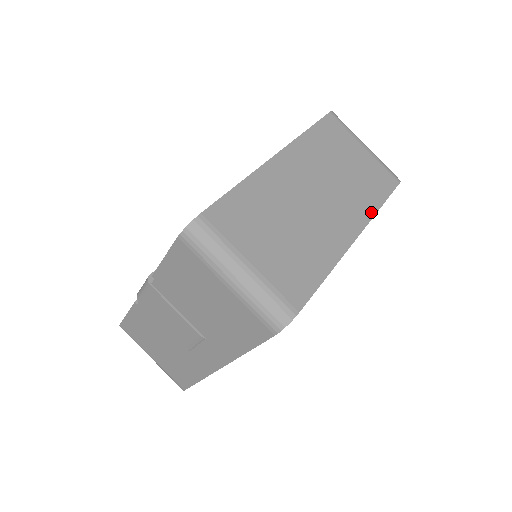
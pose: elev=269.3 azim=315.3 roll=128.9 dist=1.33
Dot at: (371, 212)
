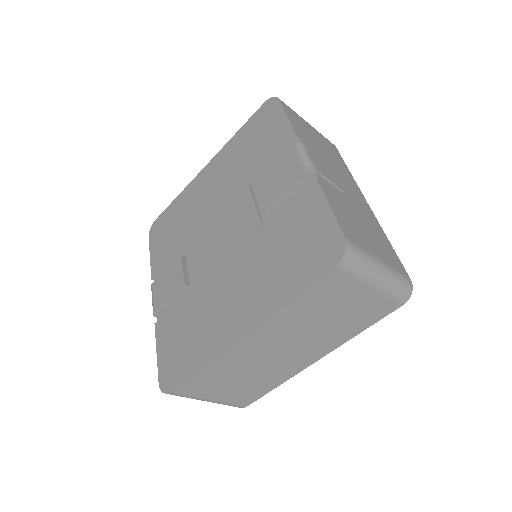
Dot at: (343, 341)
